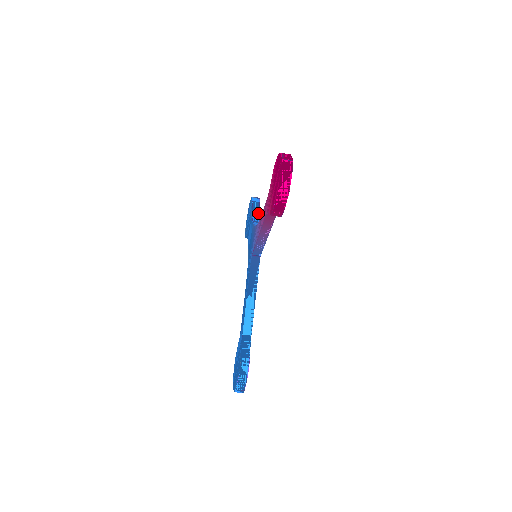
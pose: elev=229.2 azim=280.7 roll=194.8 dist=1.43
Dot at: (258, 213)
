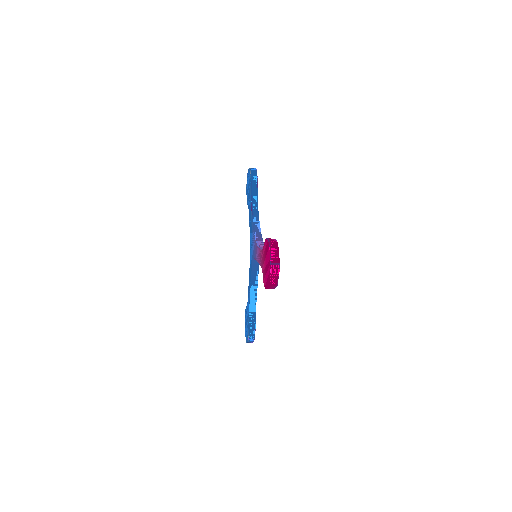
Dot at: (256, 195)
